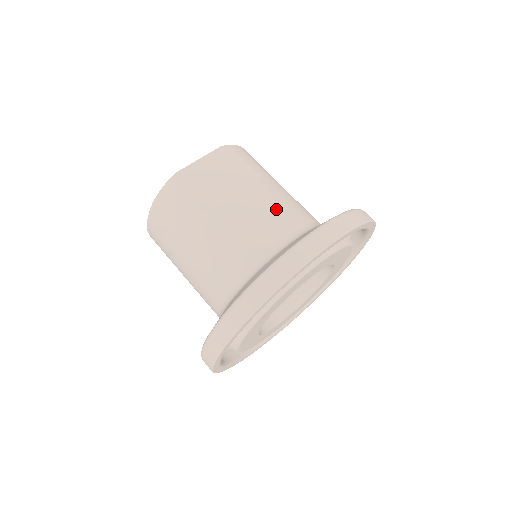
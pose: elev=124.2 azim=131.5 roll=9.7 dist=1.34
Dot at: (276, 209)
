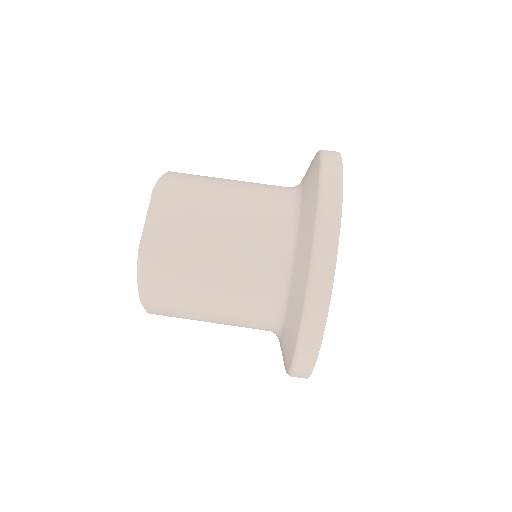
Dot at: (255, 210)
